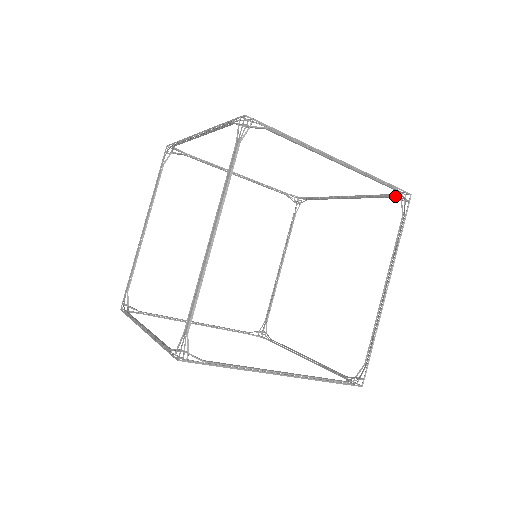
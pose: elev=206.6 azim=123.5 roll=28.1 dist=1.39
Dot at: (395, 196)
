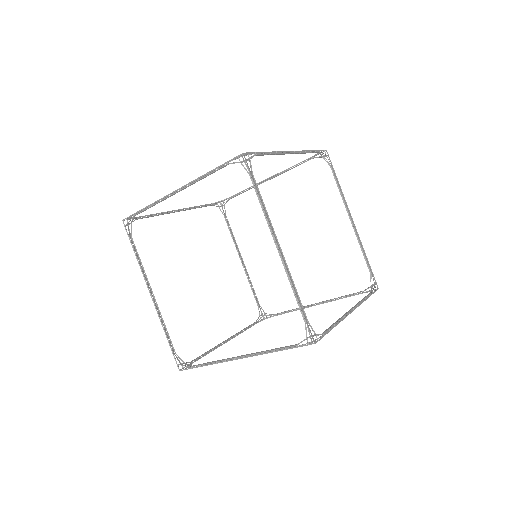
Dot at: (371, 278)
